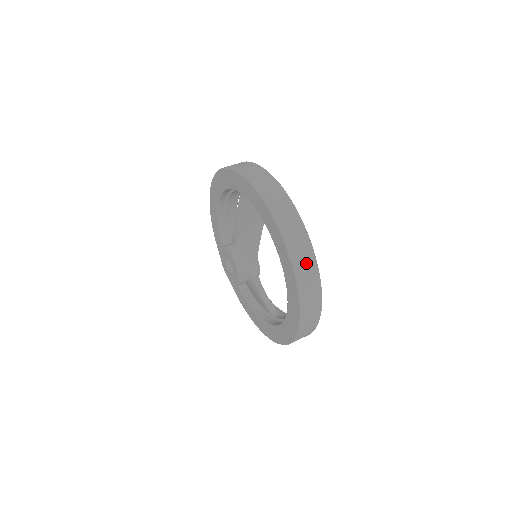
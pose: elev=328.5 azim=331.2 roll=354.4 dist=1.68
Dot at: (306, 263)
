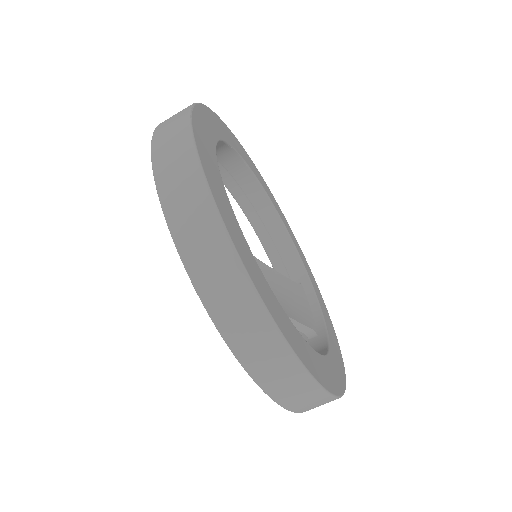
Dot at: (252, 332)
